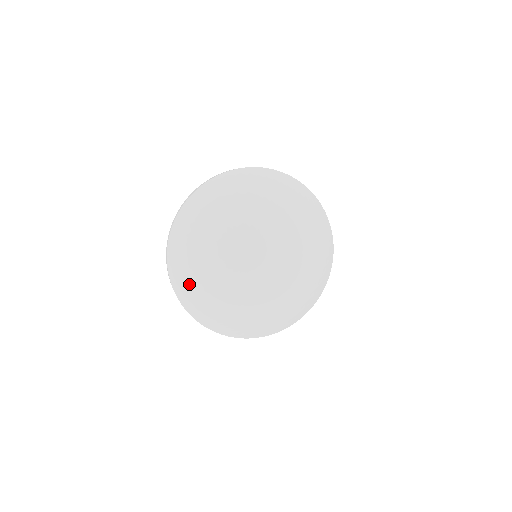
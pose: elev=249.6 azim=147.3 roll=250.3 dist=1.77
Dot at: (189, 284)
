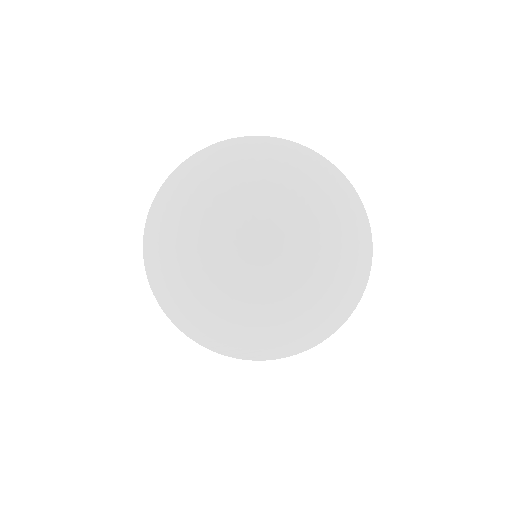
Dot at: (159, 261)
